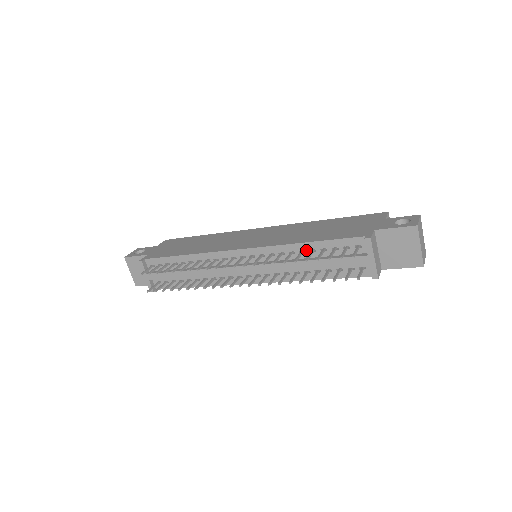
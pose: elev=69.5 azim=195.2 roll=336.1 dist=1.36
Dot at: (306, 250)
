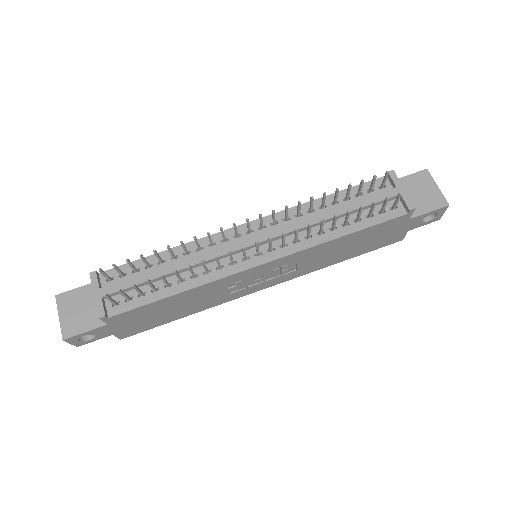
Dot at: (327, 204)
